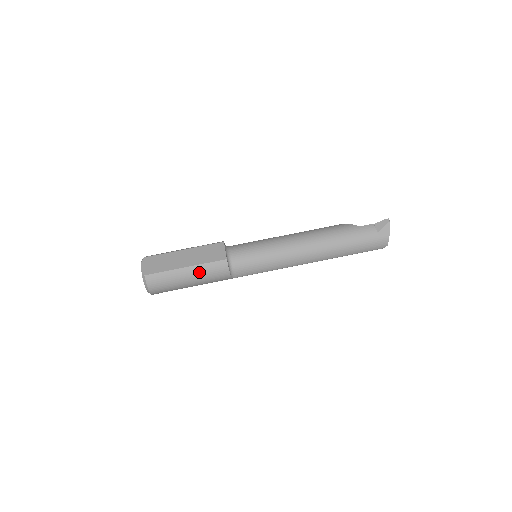
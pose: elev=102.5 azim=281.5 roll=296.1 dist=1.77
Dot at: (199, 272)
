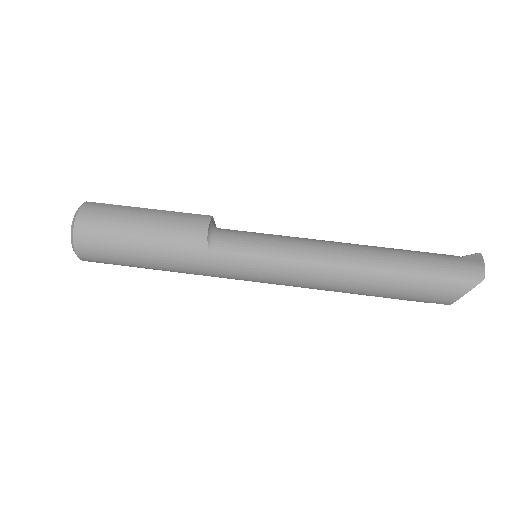
Dot at: (164, 216)
